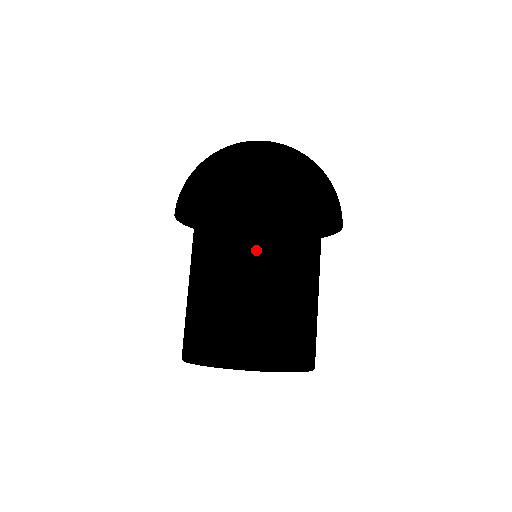
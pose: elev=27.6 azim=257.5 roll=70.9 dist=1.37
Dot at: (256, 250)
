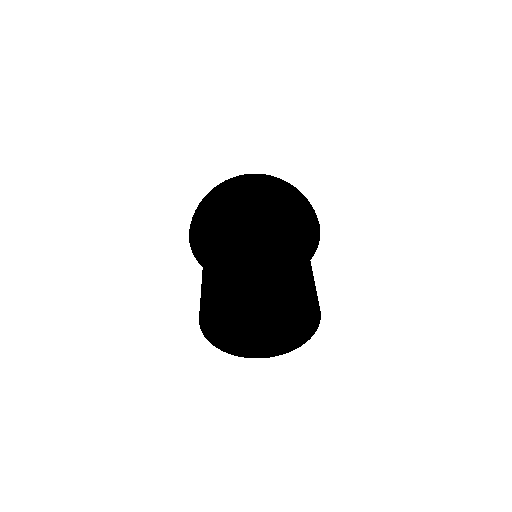
Dot at: (249, 217)
